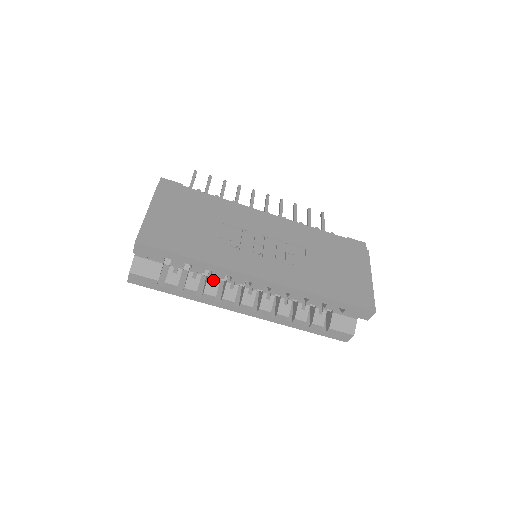
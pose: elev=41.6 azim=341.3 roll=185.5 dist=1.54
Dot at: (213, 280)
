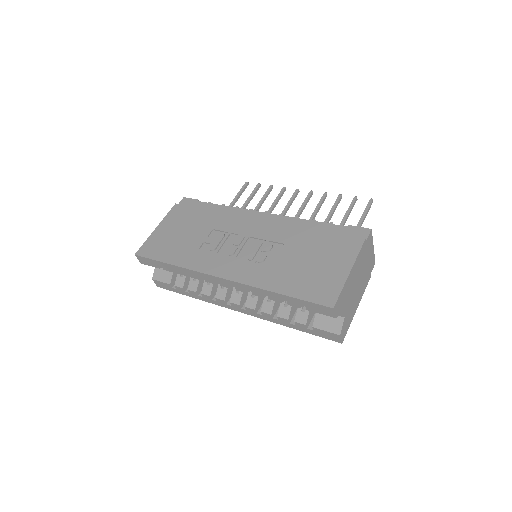
Dot at: occluded
